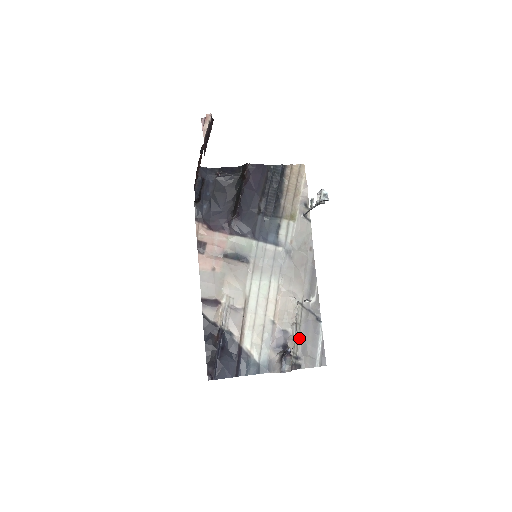
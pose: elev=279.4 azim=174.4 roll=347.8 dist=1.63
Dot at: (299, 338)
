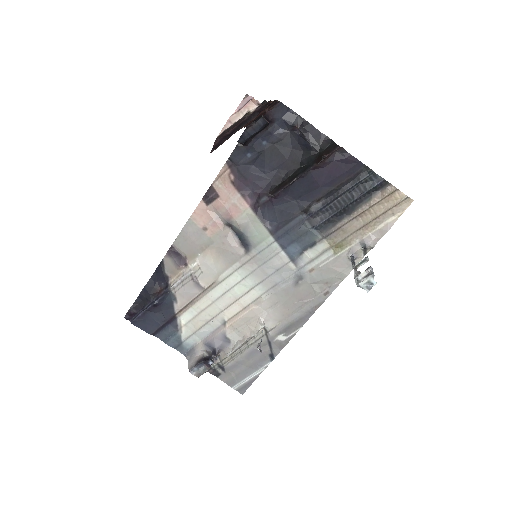
Dot at: (238, 355)
